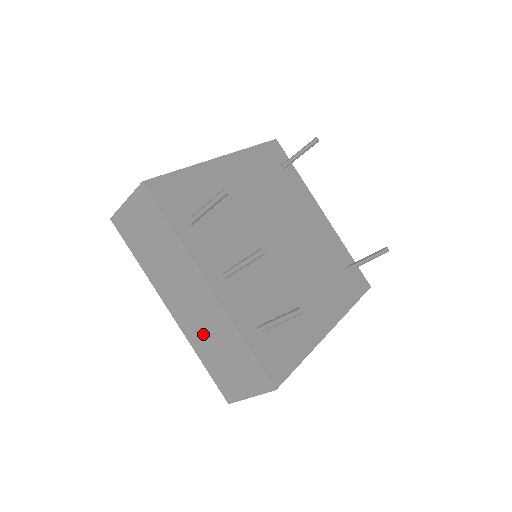
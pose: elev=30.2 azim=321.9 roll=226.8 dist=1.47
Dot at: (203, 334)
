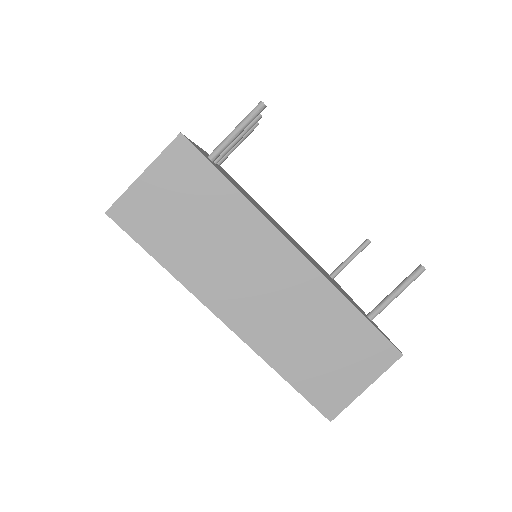
Dot at: occluded
